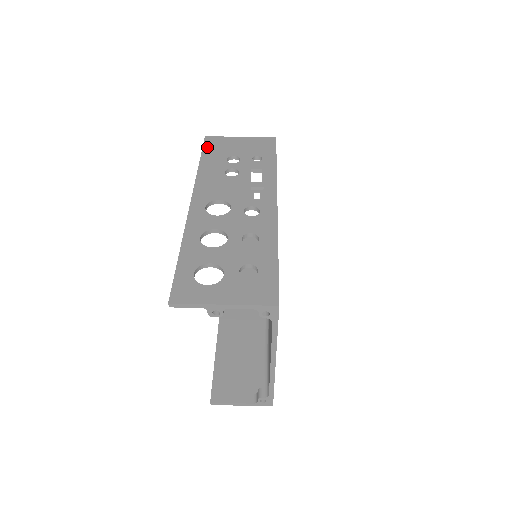
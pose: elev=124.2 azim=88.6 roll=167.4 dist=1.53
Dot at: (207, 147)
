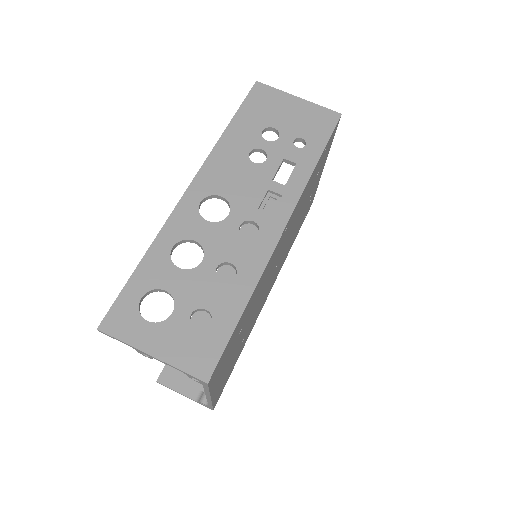
Dot at: (250, 101)
